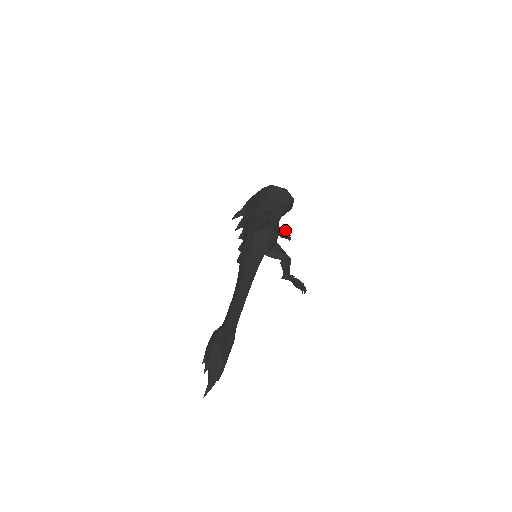
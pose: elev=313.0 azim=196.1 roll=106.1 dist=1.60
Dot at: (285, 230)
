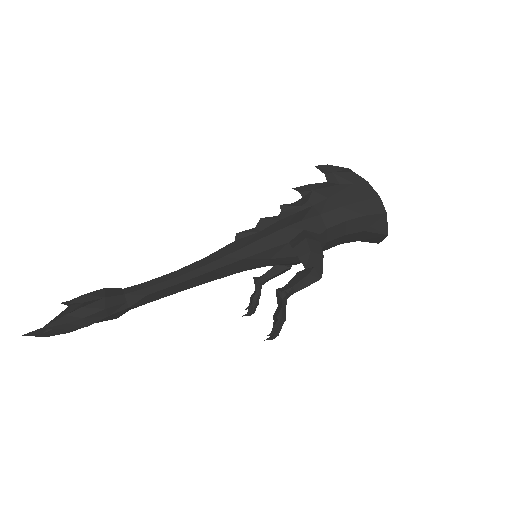
Dot at: (283, 323)
